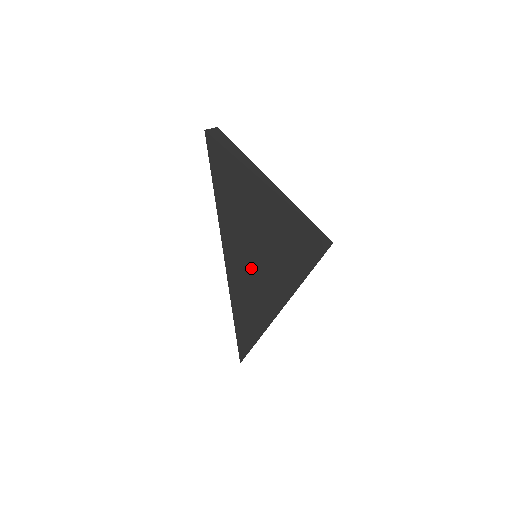
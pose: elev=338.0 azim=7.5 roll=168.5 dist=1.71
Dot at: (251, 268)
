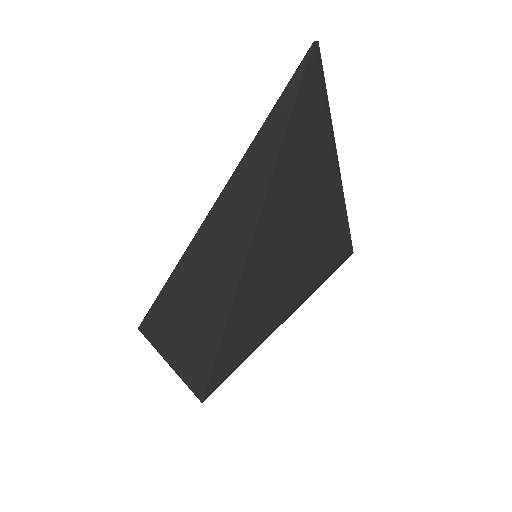
Dot at: (271, 282)
